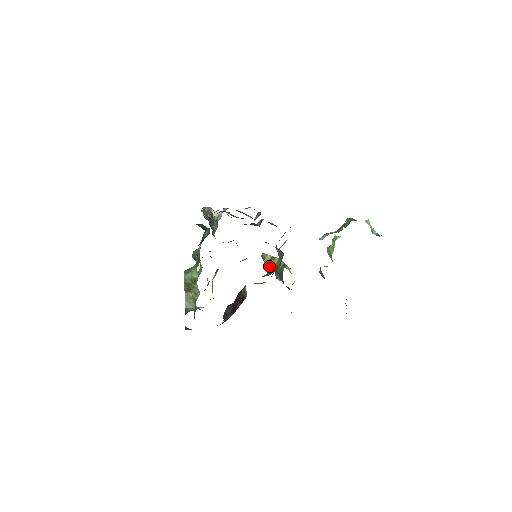
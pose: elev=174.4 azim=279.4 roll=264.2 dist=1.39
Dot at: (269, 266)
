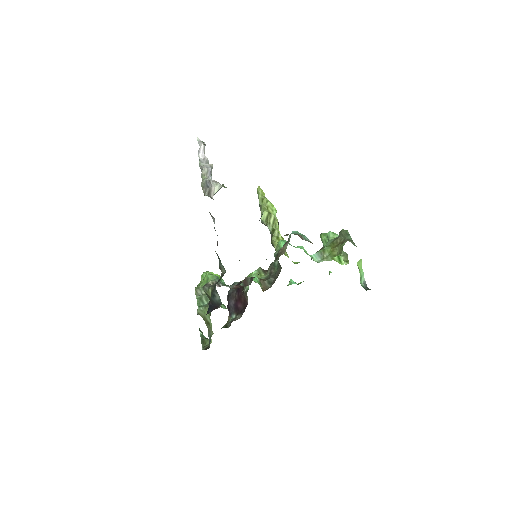
Dot at: (265, 225)
